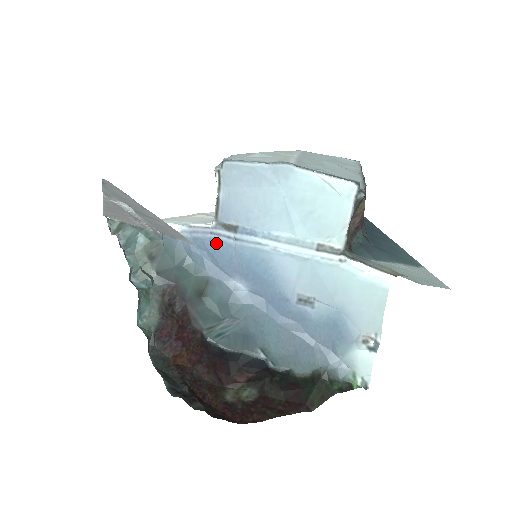
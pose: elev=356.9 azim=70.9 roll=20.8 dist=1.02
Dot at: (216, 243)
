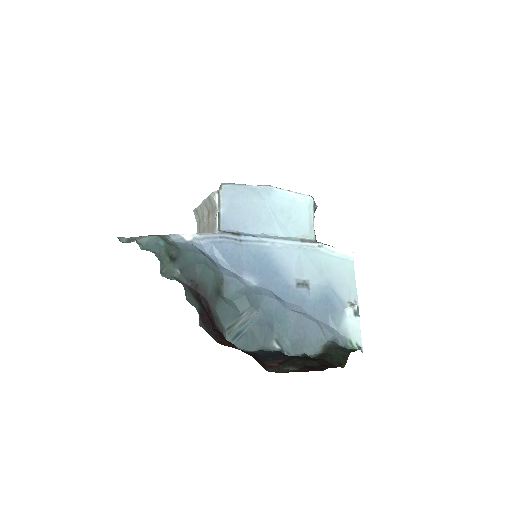
Dot at: (226, 245)
